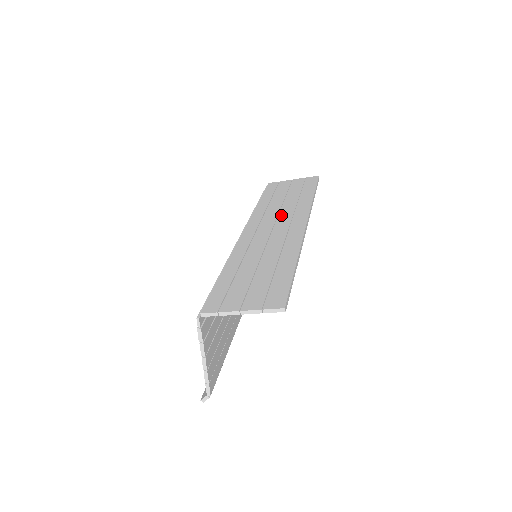
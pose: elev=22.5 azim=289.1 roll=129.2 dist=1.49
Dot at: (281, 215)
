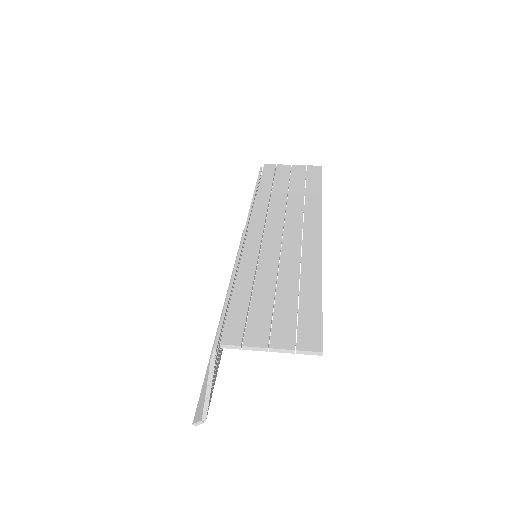
Dot at: (289, 214)
